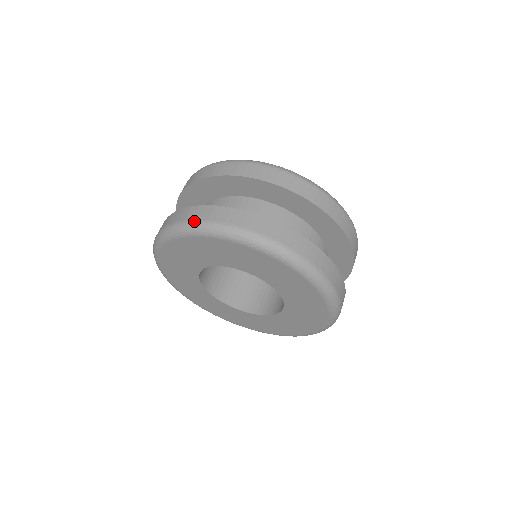
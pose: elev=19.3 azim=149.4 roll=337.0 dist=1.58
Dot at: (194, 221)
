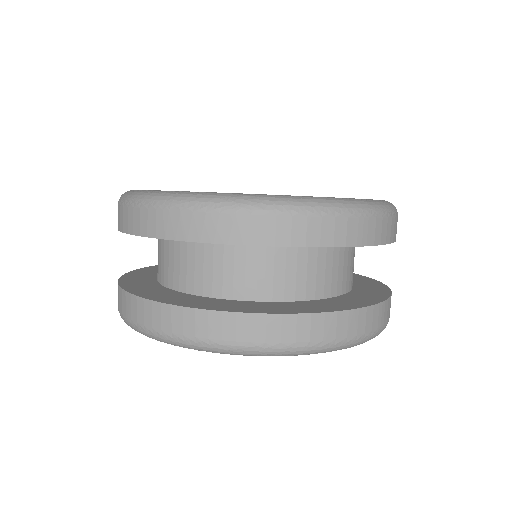
Dot at: (329, 344)
